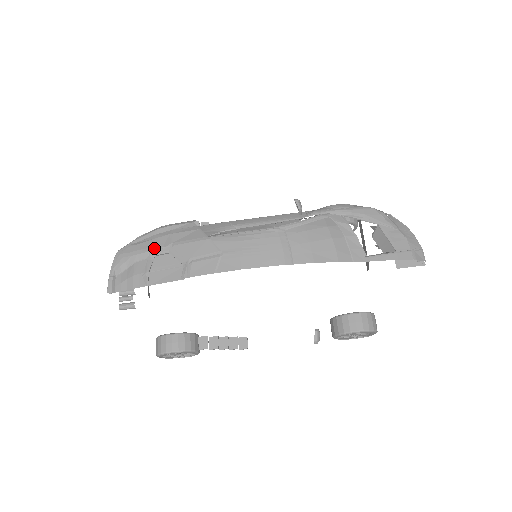
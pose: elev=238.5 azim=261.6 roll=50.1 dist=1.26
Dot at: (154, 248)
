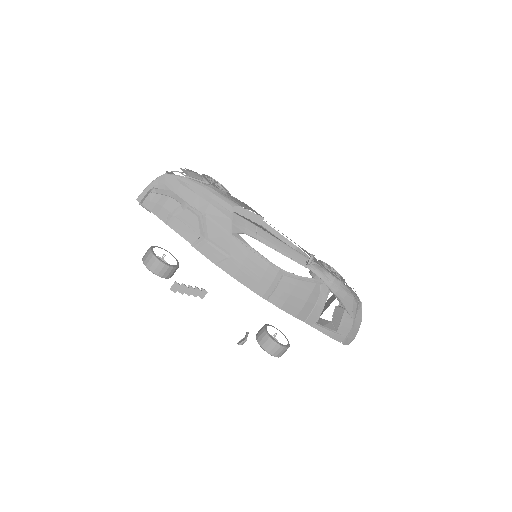
Dot at: (191, 203)
